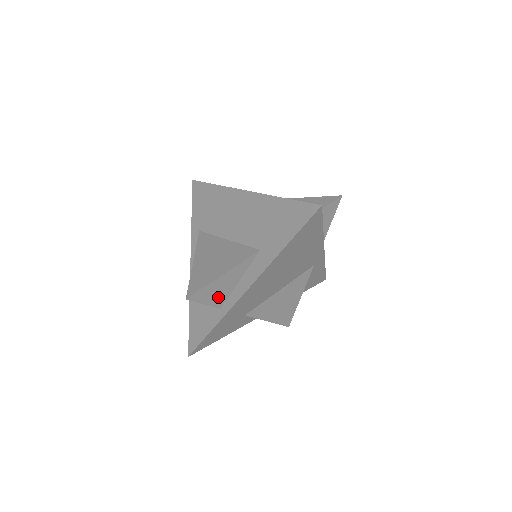
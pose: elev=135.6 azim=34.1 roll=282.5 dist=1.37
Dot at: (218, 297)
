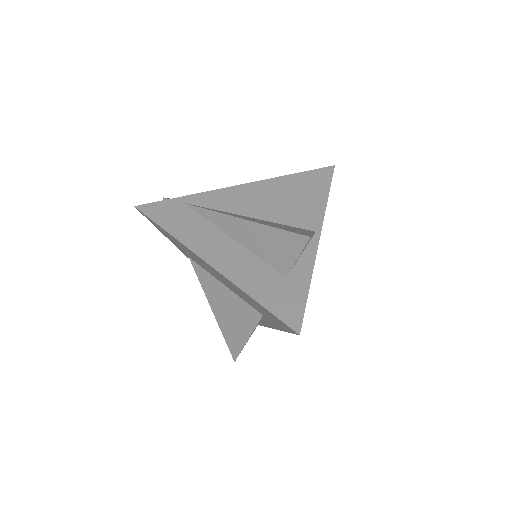
Dot at: occluded
